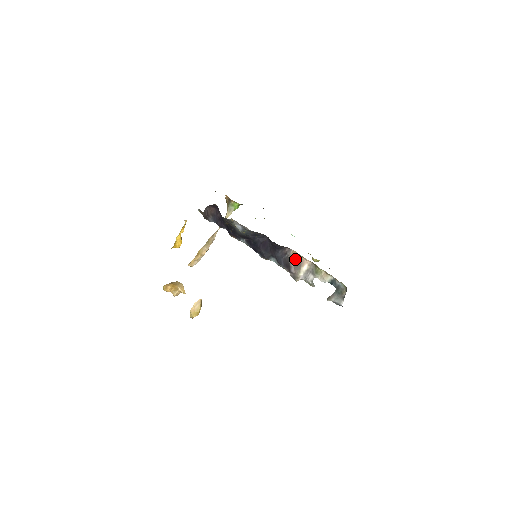
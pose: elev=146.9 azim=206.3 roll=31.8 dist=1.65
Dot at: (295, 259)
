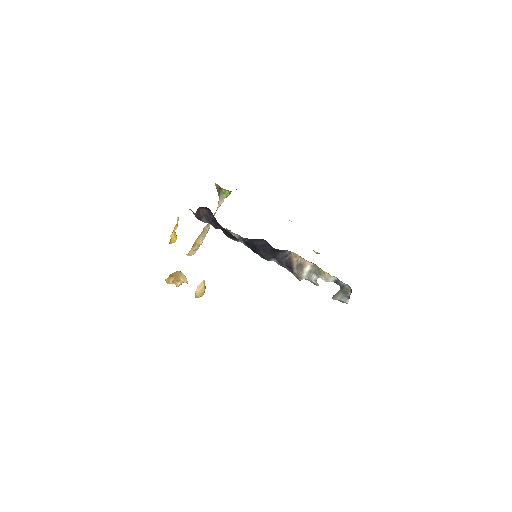
Dot at: (297, 261)
